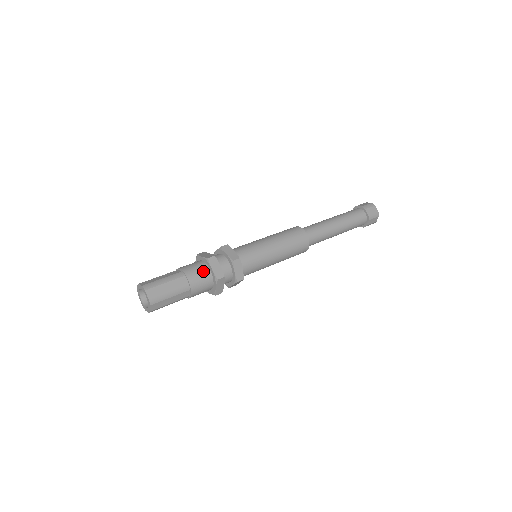
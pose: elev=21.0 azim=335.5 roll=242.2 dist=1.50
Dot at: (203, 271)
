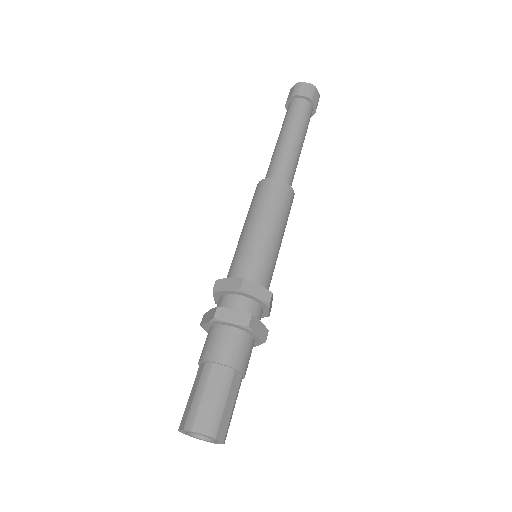
Dot at: (247, 345)
